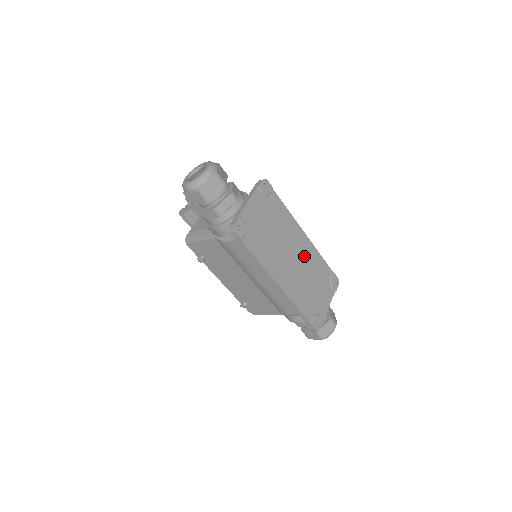
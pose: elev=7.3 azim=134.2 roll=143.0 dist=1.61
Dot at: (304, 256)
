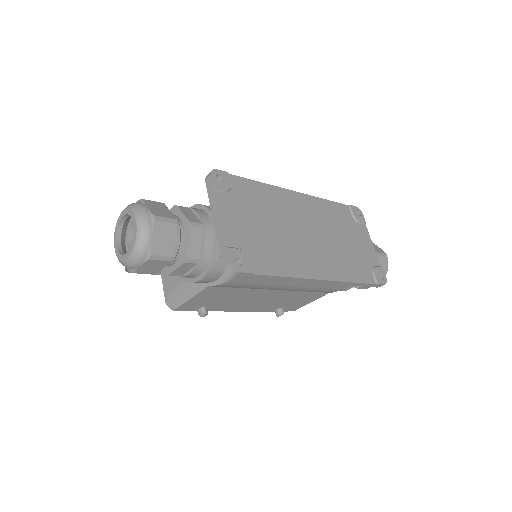
Dot at: (315, 218)
